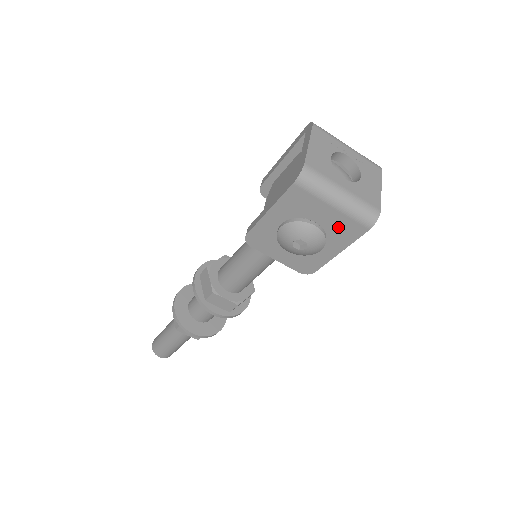
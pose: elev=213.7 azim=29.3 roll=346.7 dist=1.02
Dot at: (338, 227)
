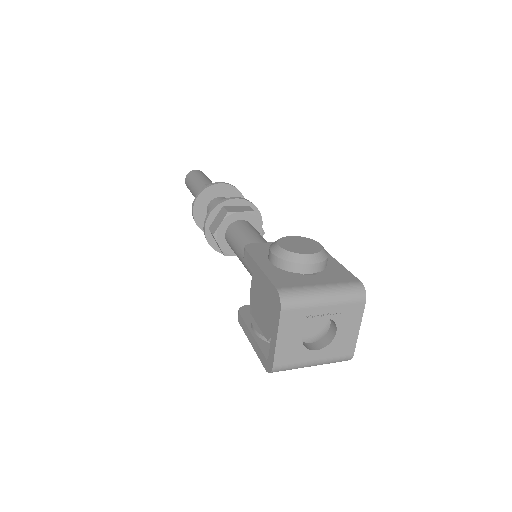
Dot at: occluded
